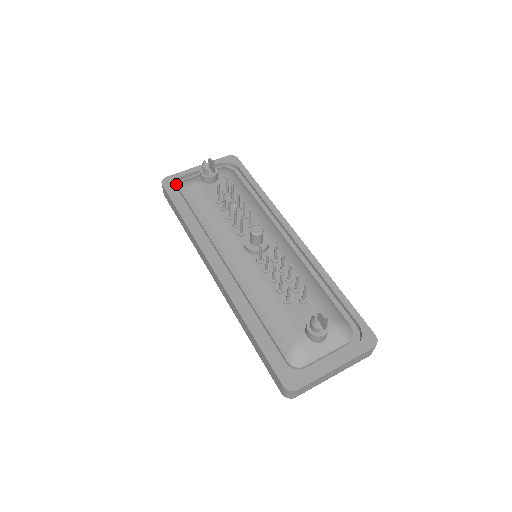
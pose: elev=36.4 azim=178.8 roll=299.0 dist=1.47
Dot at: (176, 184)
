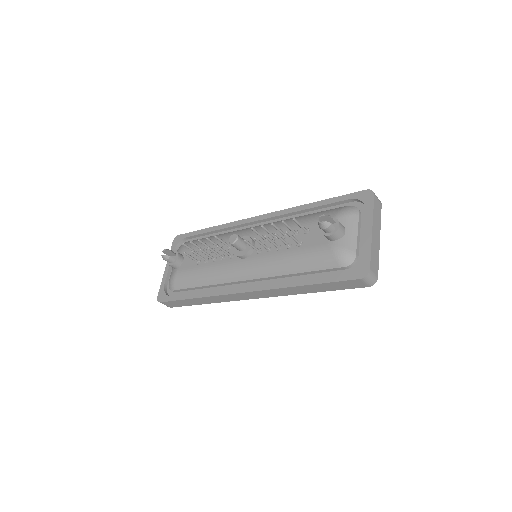
Dot at: (167, 292)
